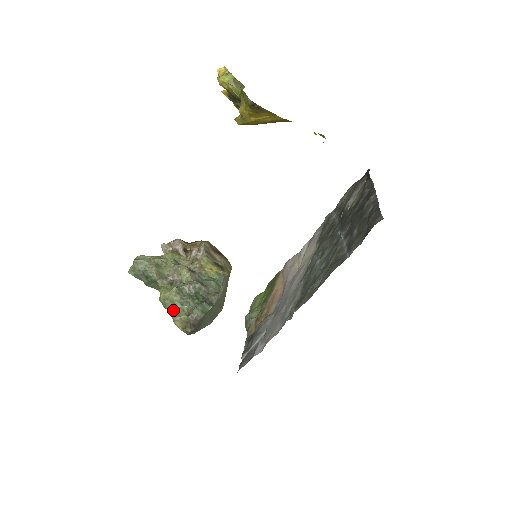
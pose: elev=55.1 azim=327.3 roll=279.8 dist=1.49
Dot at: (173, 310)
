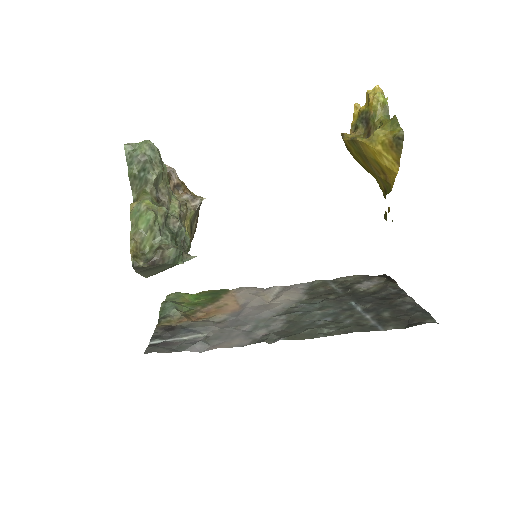
Dot at: (145, 227)
